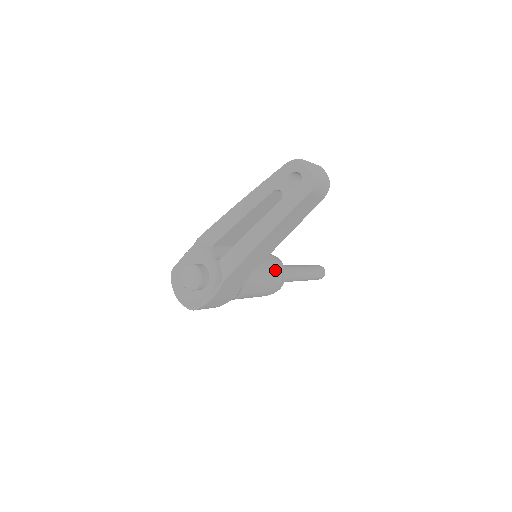
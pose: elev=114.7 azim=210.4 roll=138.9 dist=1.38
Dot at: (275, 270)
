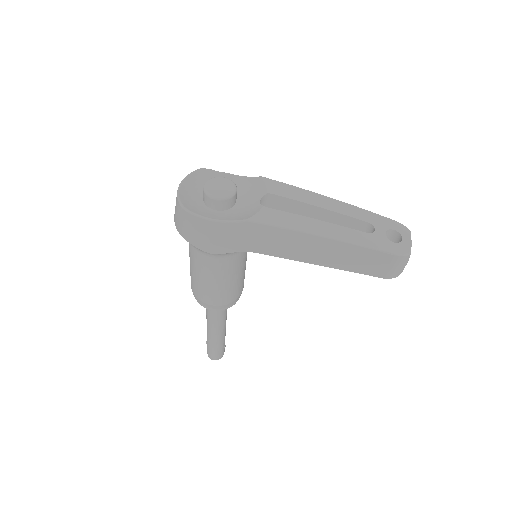
Dot at: (238, 290)
